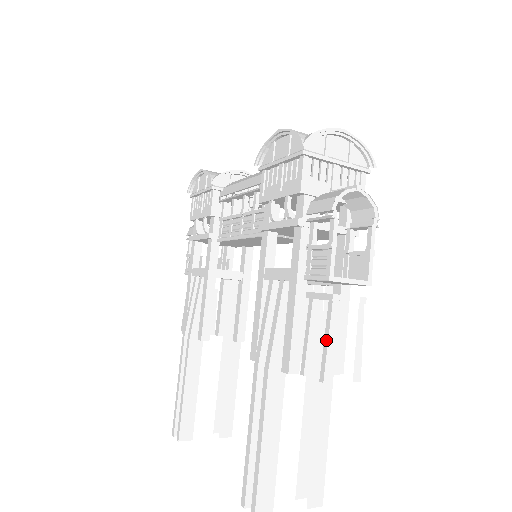
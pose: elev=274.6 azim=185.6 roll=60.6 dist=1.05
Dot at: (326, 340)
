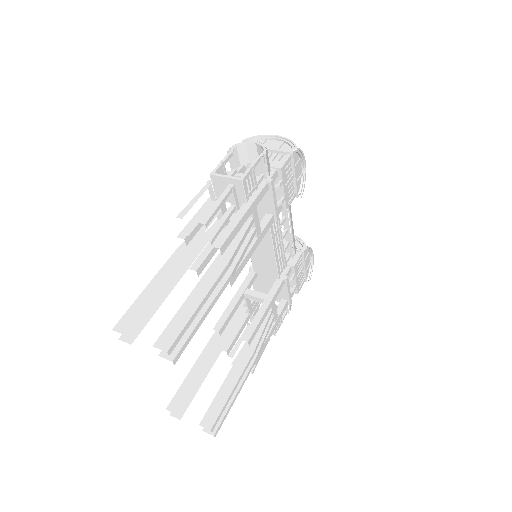
Dot at: (193, 201)
